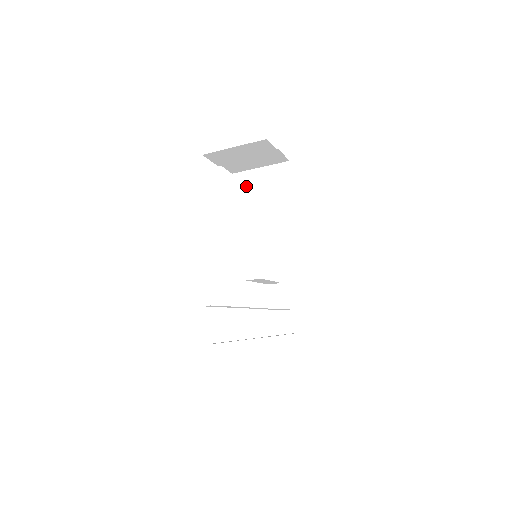
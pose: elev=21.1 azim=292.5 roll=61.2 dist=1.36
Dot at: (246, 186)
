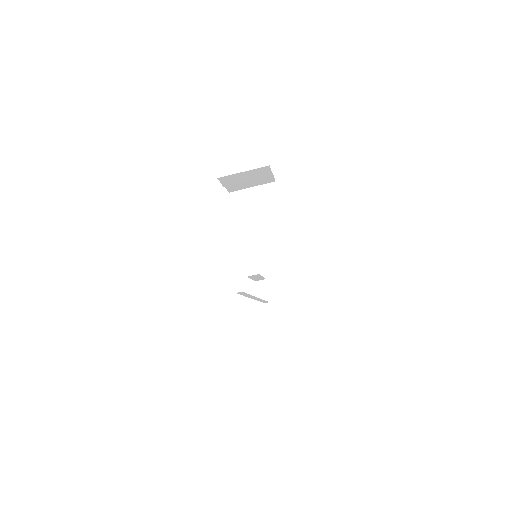
Dot at: (242, 202)
